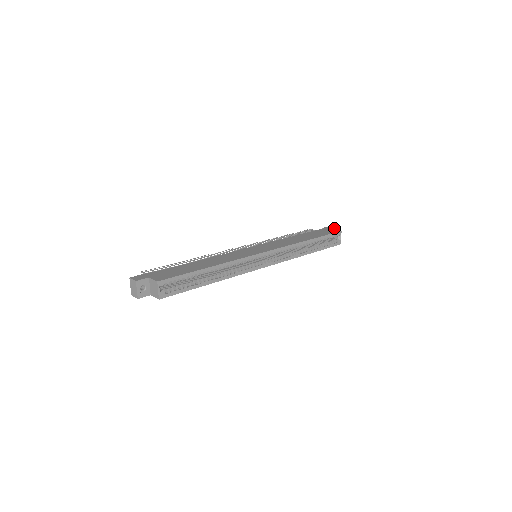
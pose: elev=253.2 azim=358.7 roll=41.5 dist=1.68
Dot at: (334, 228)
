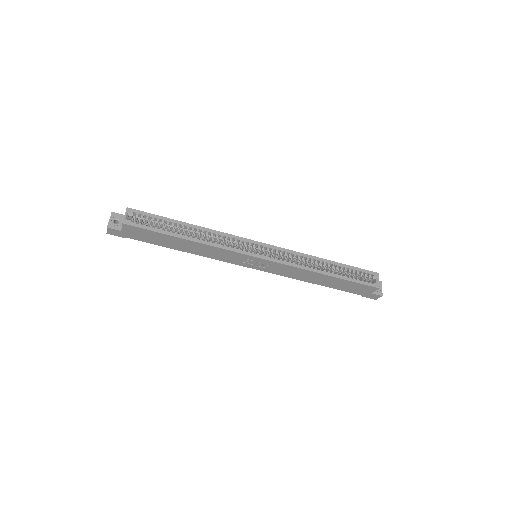
Dot at: occluded
